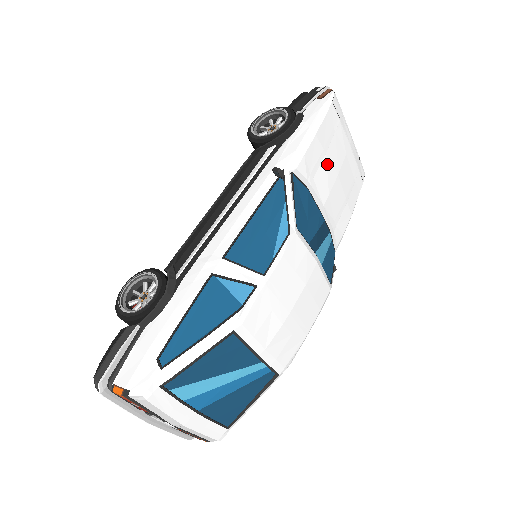
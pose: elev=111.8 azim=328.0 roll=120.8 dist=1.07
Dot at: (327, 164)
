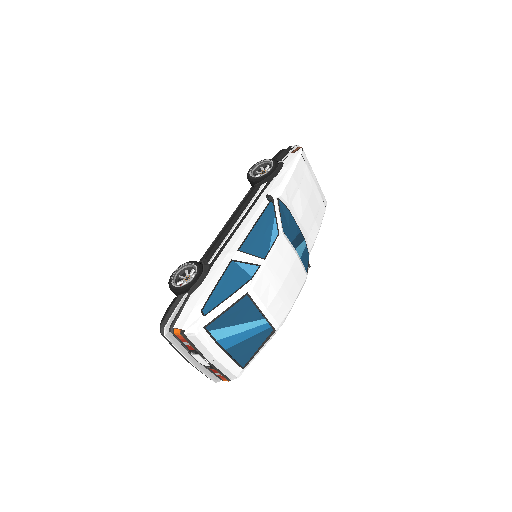
Dot at: (300, 194)
